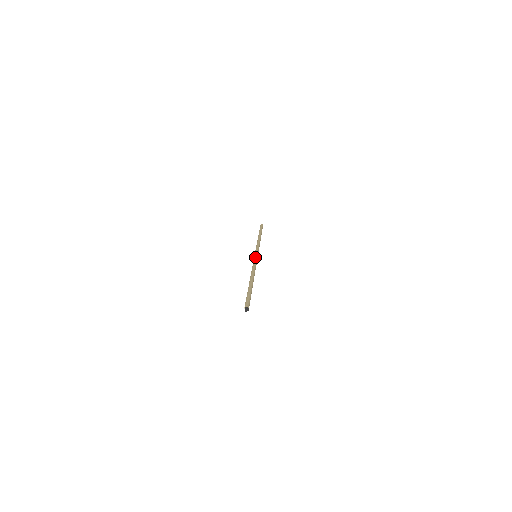
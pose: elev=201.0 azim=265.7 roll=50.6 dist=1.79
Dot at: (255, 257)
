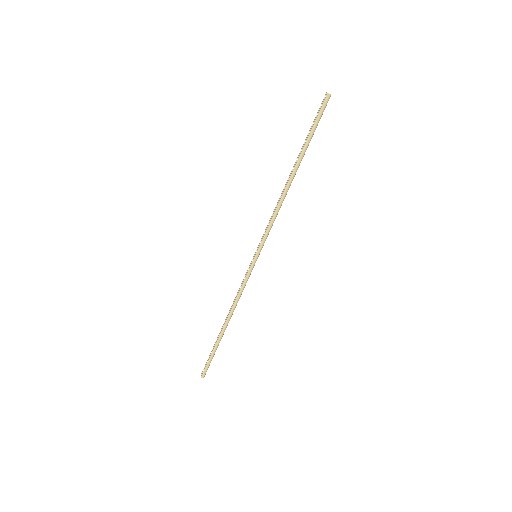
Dot at: (261, 243)
